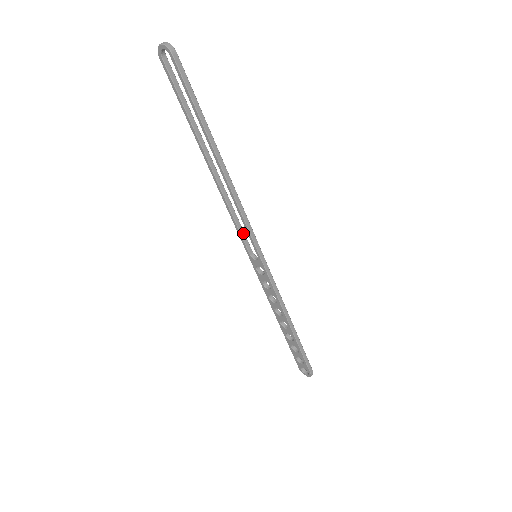
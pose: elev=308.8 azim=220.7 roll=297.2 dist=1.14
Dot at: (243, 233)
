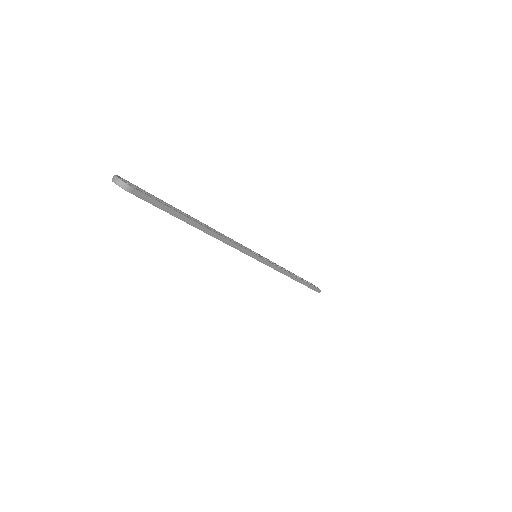
Dot at: occluded
